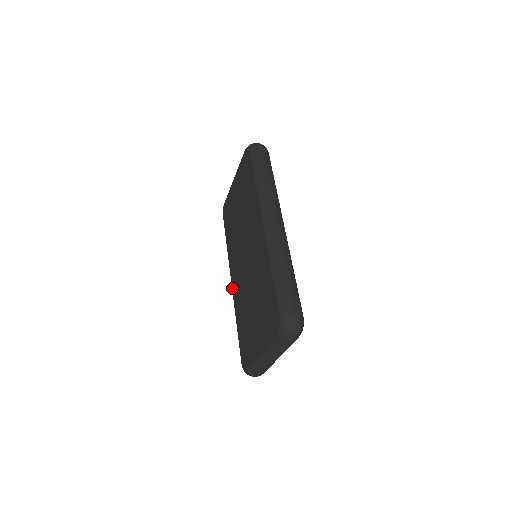
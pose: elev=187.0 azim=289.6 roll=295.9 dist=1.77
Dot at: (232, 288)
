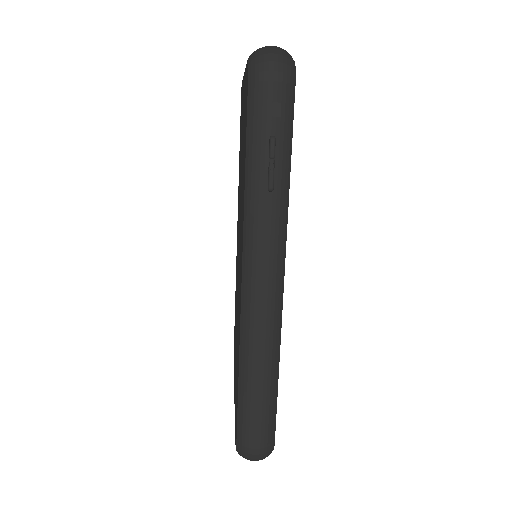
Dot at: occluded
